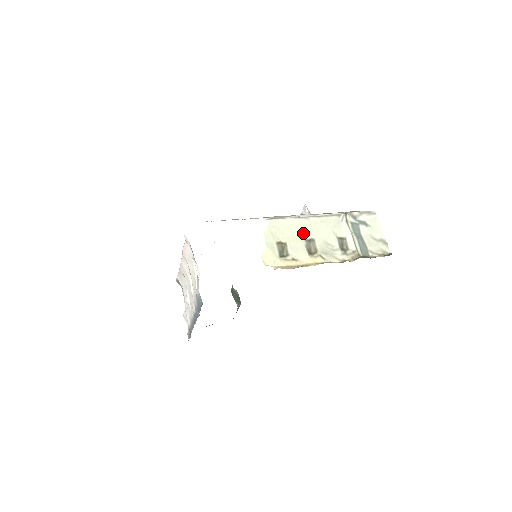
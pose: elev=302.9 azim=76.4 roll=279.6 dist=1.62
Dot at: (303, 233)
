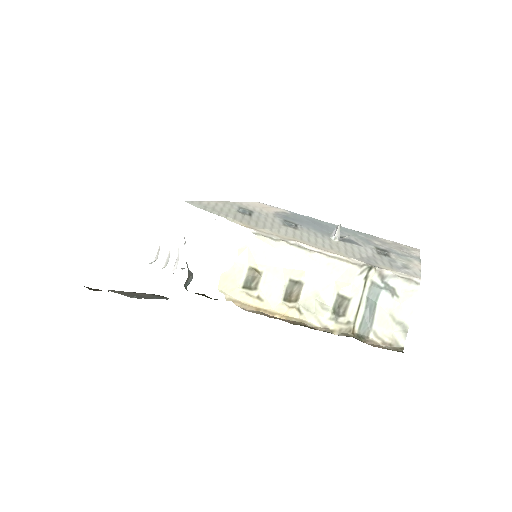
Dot at: (293, 269)
